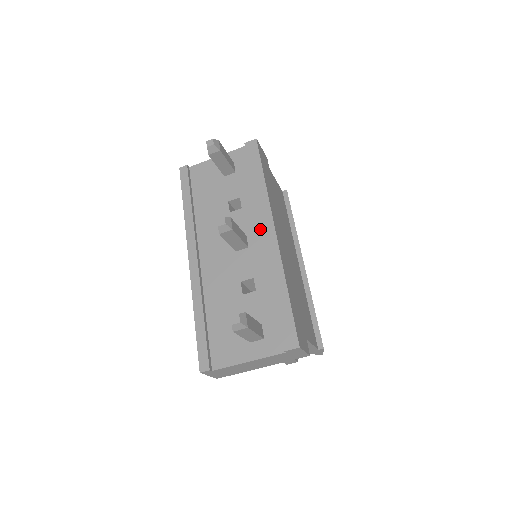
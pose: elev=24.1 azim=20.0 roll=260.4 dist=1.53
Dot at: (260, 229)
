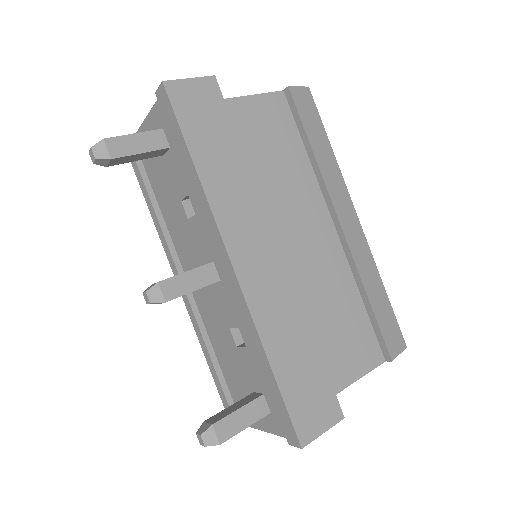
Dot at: occluded
